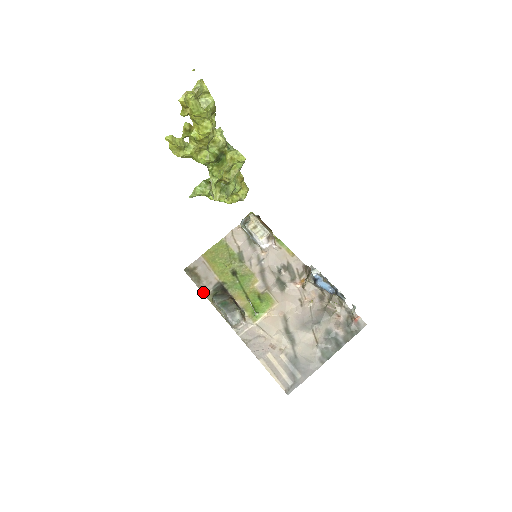
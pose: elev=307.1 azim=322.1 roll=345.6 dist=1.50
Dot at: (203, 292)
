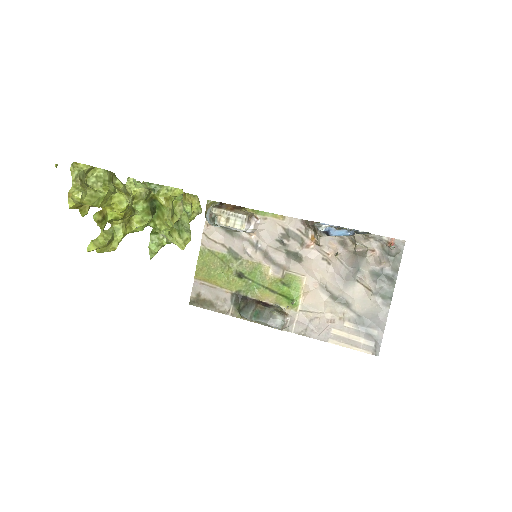
Dot at: (225, 314)
